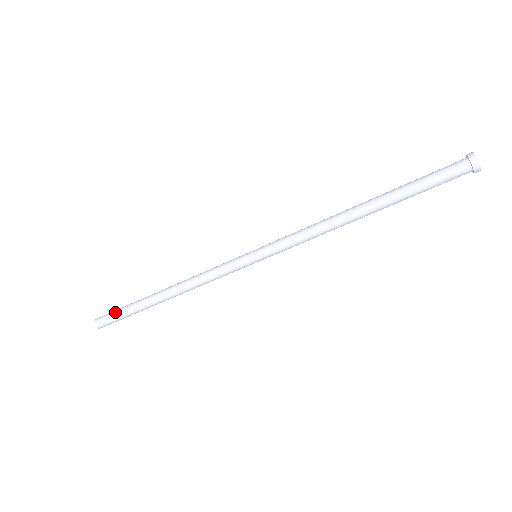
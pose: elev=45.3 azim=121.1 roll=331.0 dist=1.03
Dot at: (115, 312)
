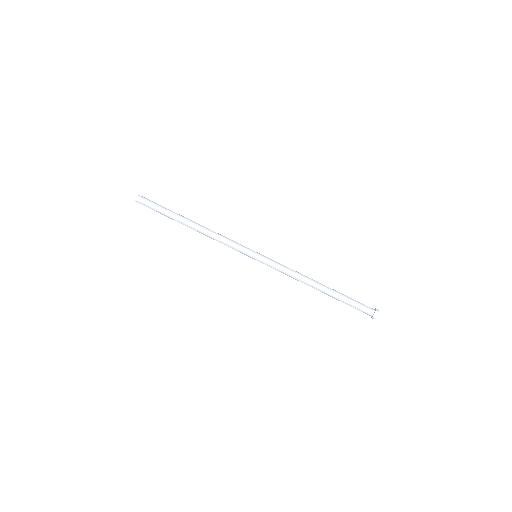
Dot at: (155, 204)
